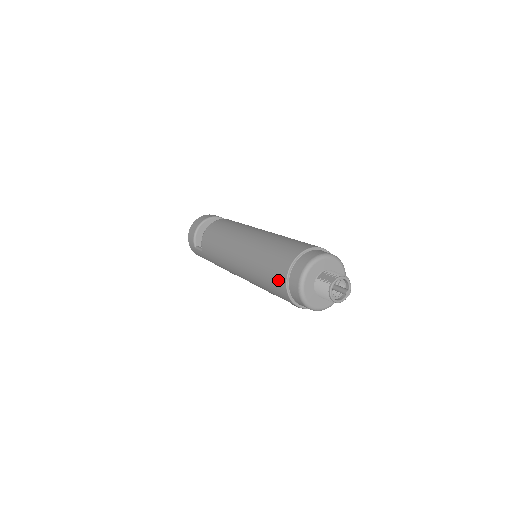
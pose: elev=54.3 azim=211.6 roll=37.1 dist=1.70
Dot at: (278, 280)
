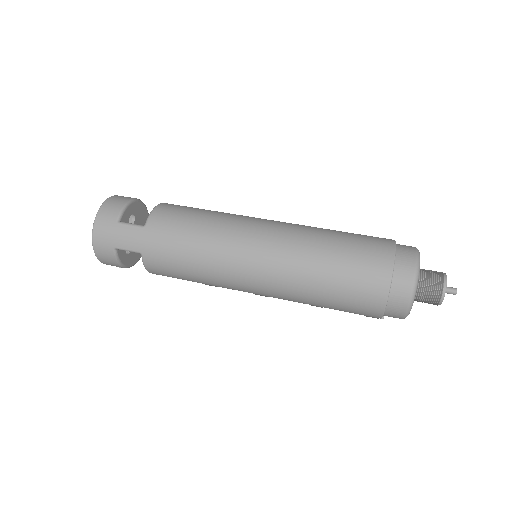
Dot at: (376, 255)
